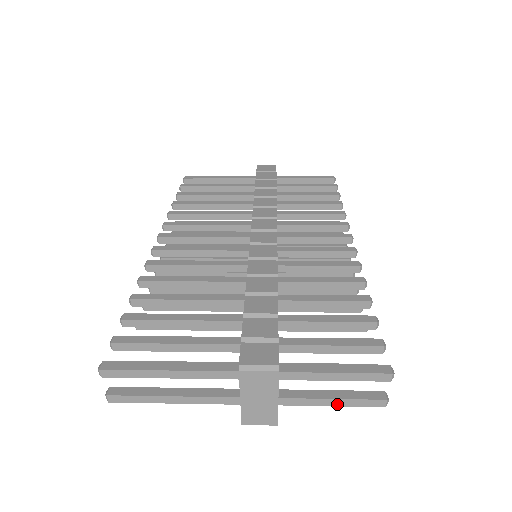
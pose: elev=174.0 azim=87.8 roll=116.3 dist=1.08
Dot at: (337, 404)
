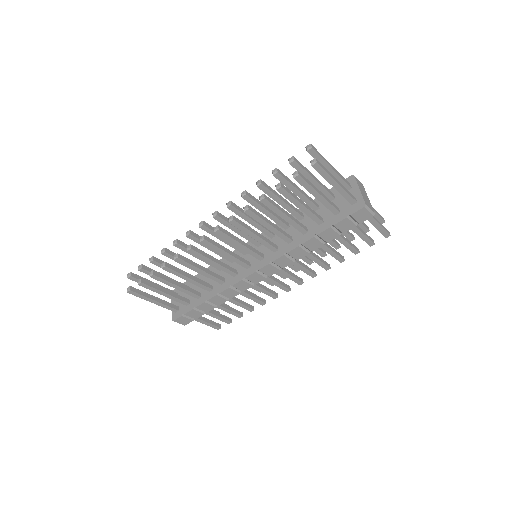
Dot at: (380, 224)
